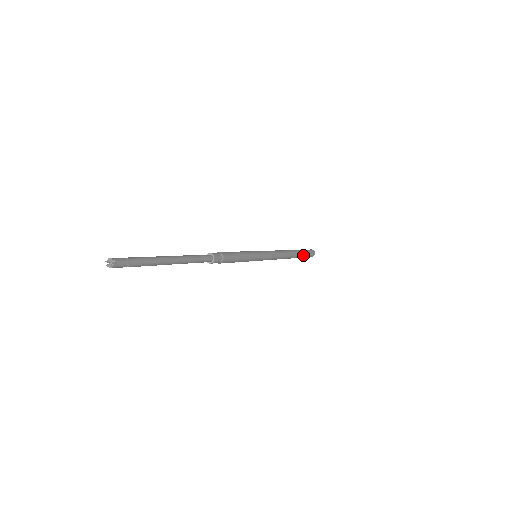
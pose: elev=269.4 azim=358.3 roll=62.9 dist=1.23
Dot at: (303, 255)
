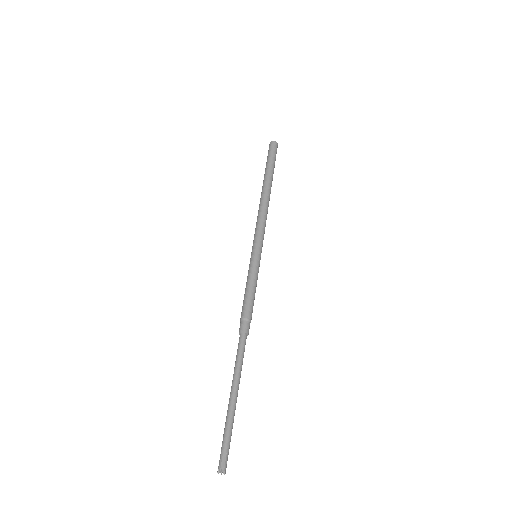
Dot at: (273, 168)
